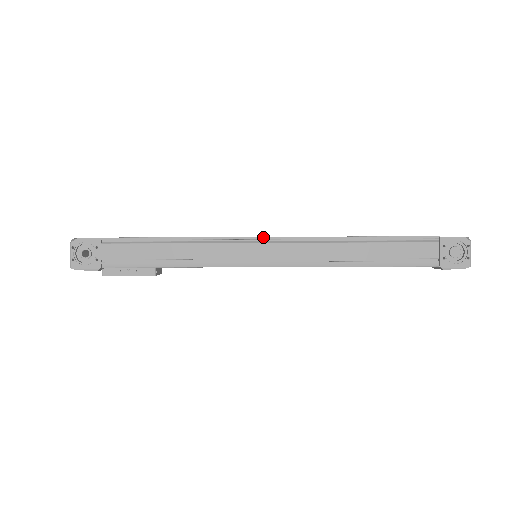
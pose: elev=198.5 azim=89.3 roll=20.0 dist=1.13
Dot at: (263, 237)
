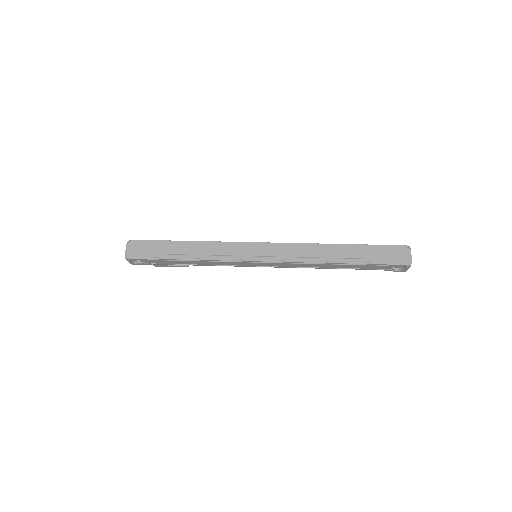
Dot at: (260, 261)
